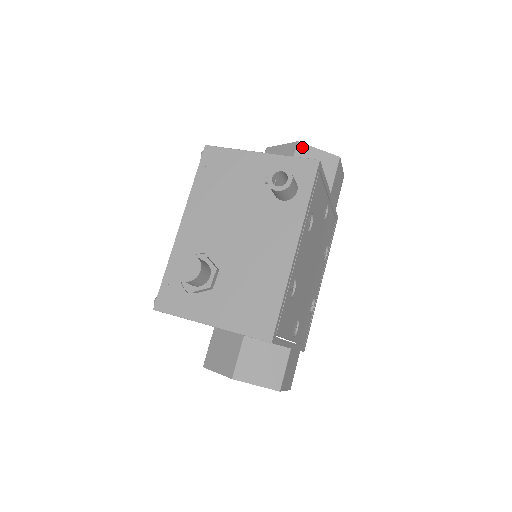
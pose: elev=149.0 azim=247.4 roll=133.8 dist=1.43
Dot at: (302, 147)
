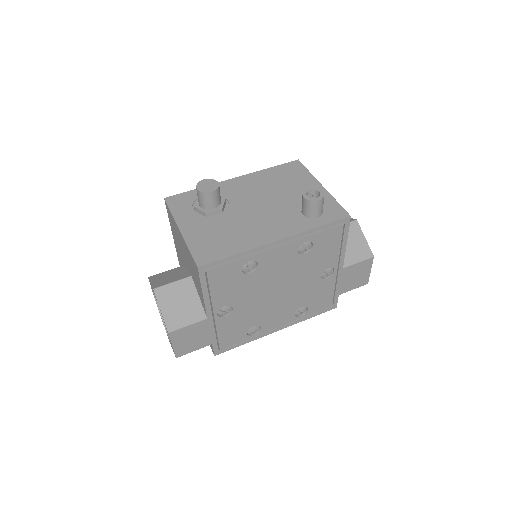
Dot at: (356, 225)
